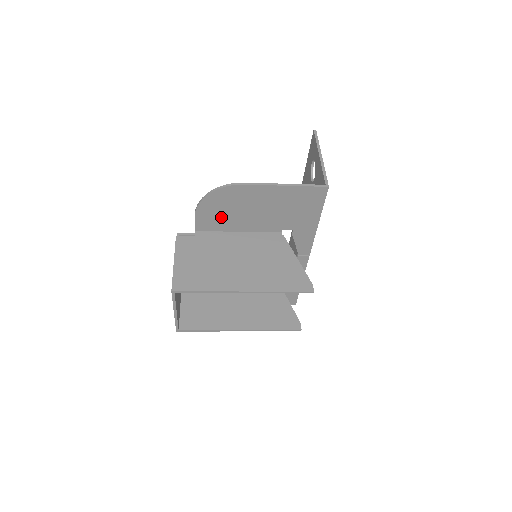
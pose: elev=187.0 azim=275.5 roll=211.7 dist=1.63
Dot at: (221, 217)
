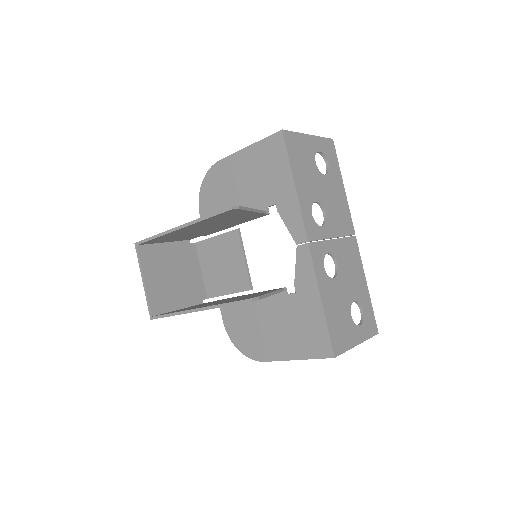
Dot at: (216, 208)
